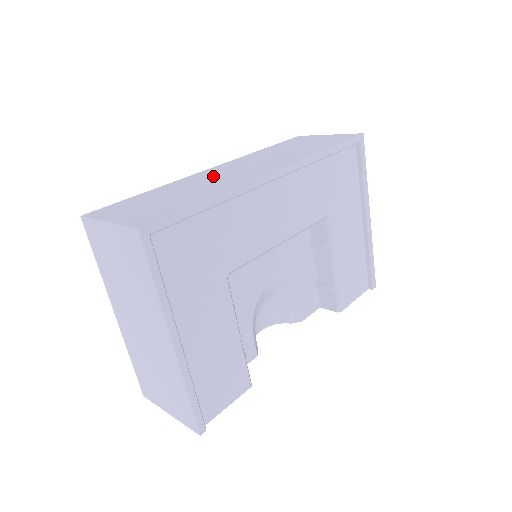
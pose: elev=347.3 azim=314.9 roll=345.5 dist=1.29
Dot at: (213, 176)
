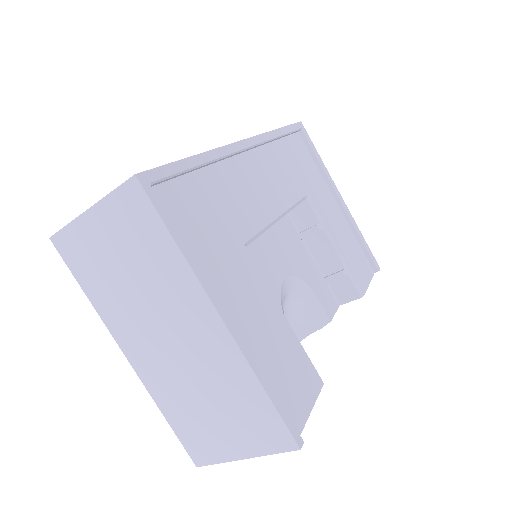
Dot at: occluded
